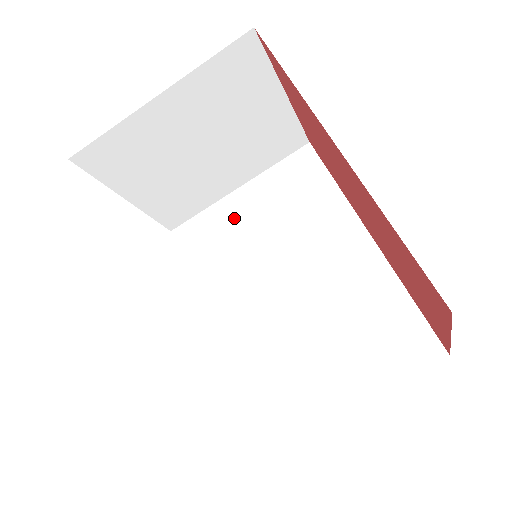
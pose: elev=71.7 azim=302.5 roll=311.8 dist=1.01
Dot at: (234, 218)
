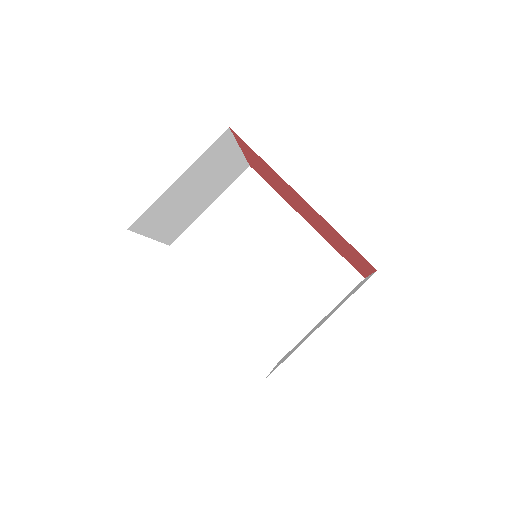
Dot at: (214, 227)
